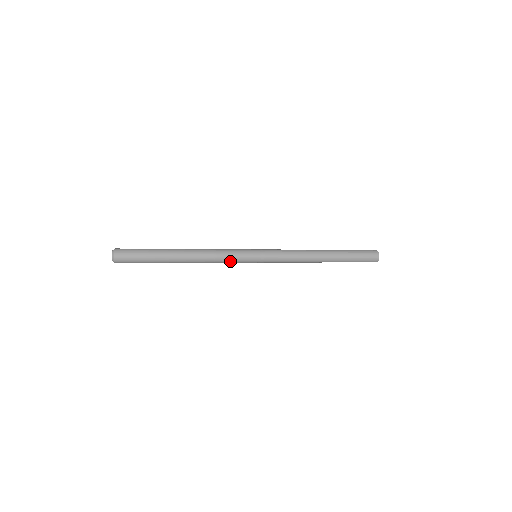
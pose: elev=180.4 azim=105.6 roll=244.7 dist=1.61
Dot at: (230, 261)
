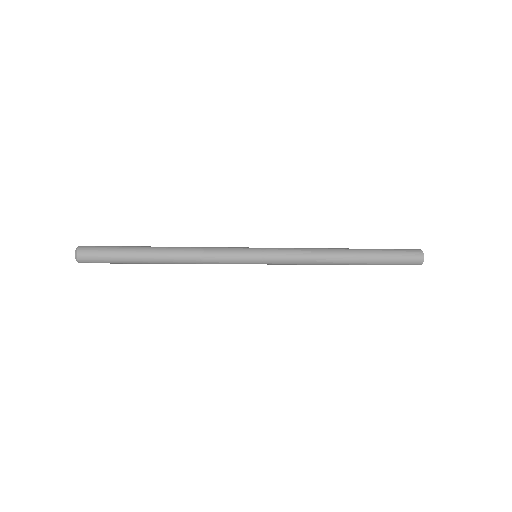
Dot at: (221, 256)
